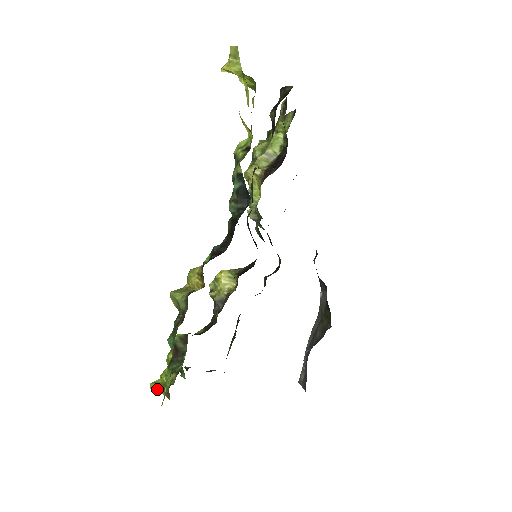
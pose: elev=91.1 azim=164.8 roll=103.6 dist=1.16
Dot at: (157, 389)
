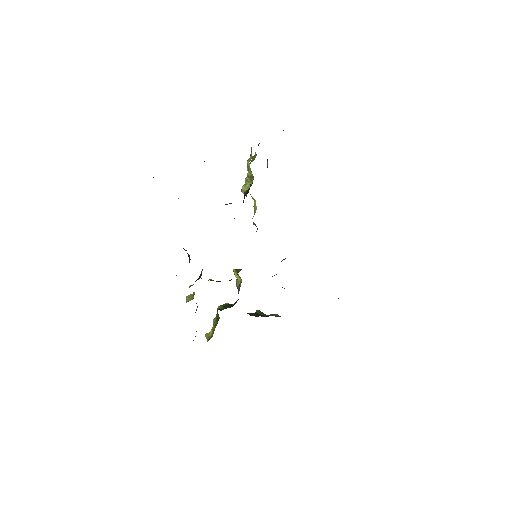
Dot at: occluded
